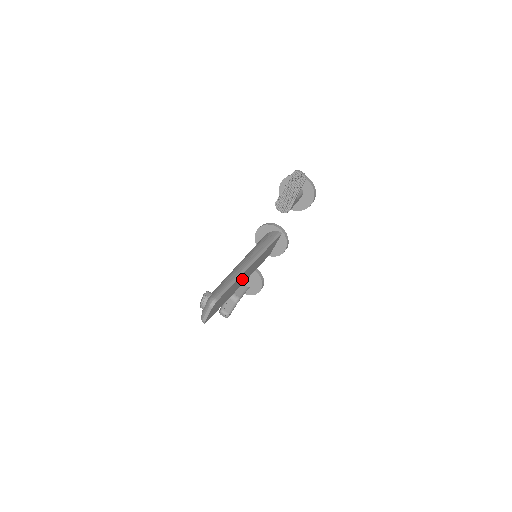
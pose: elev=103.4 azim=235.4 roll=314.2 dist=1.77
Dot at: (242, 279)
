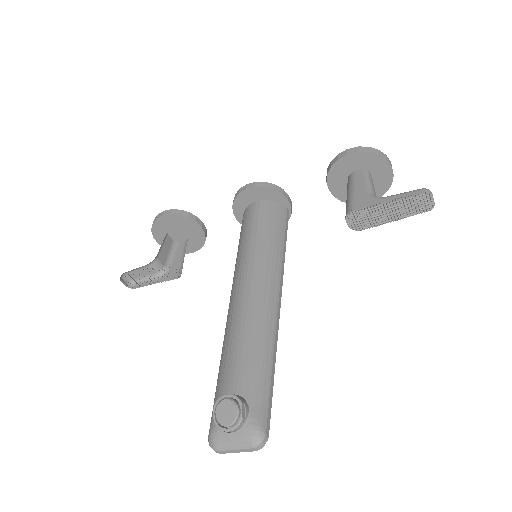
Dot at: occluded
